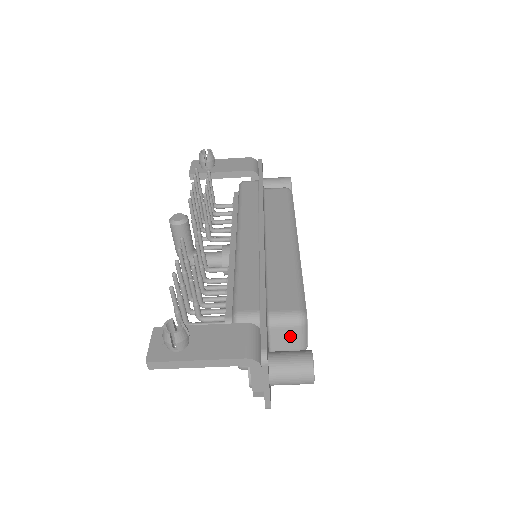
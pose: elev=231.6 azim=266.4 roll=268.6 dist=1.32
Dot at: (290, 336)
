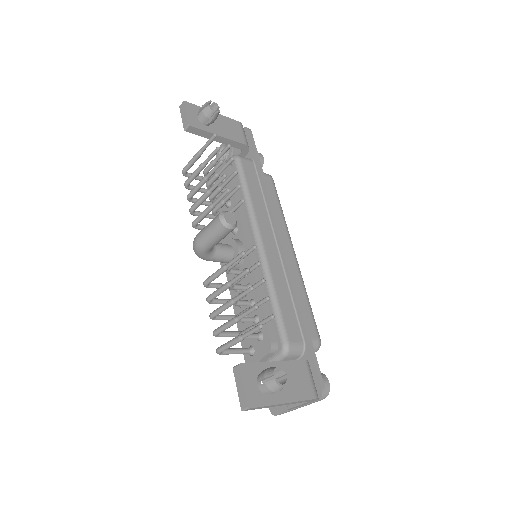
Dot at: occluded
